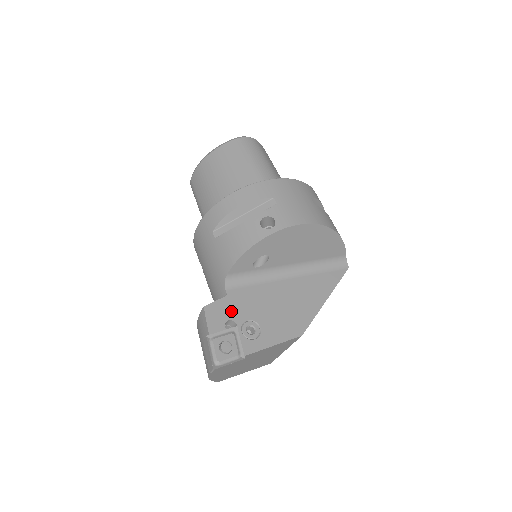
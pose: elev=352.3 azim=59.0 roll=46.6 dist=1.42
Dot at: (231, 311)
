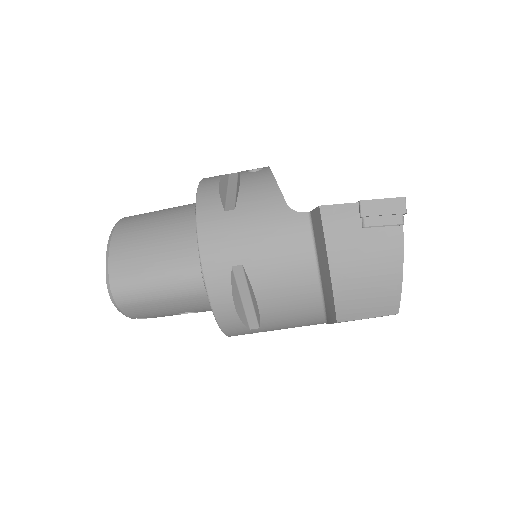
Dot at: occluded
